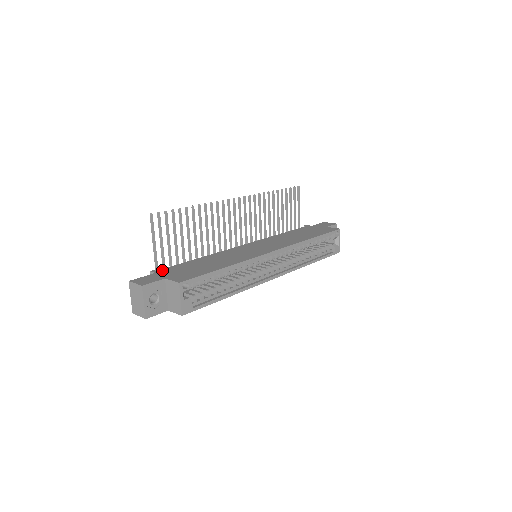
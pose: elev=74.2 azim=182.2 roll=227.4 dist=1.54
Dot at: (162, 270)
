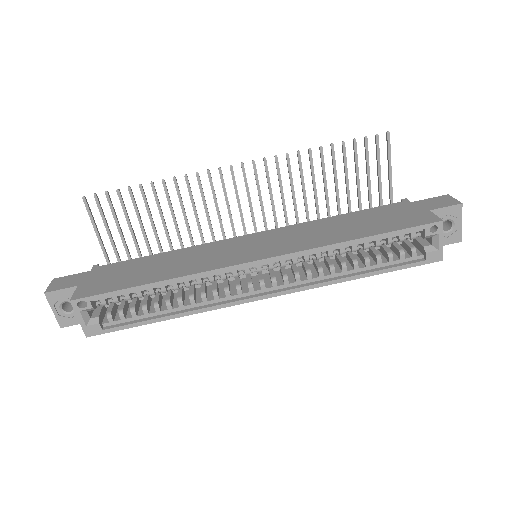
Dot at: (101, 267)
